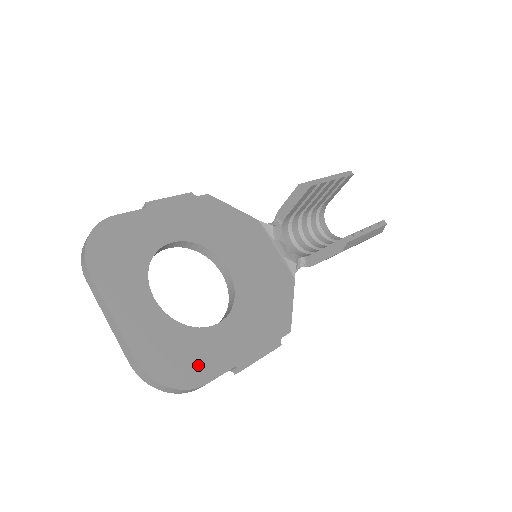
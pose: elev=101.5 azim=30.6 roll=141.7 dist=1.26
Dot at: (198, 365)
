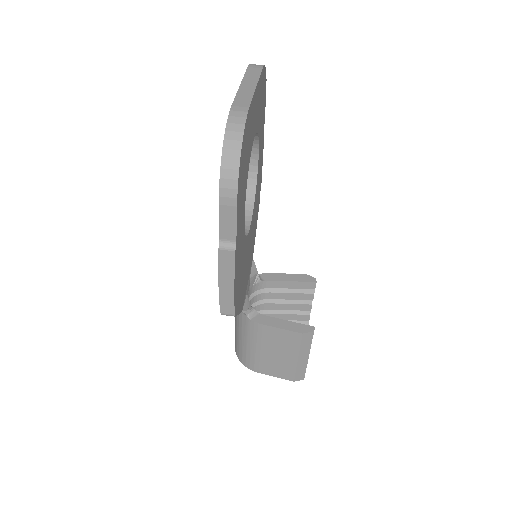
Dot at: (241, 192)
